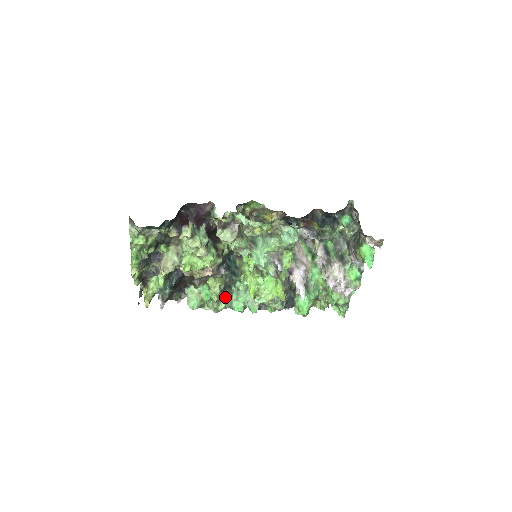
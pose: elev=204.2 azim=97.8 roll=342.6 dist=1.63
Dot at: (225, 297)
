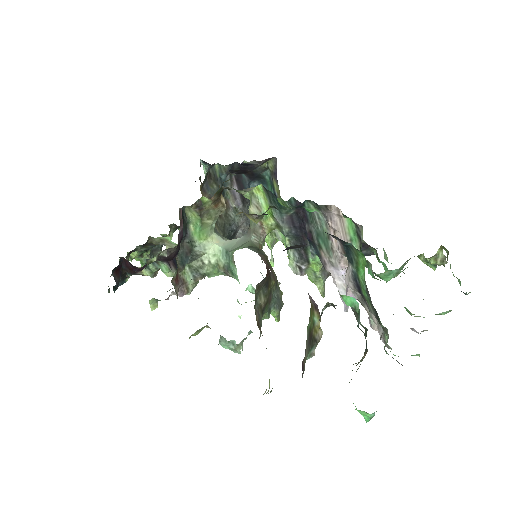
Dot at: occluded
